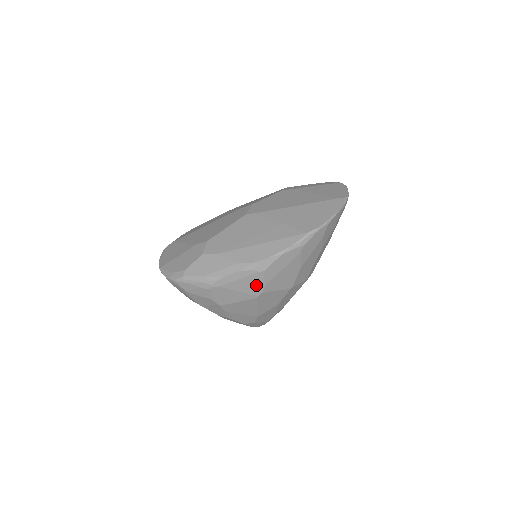
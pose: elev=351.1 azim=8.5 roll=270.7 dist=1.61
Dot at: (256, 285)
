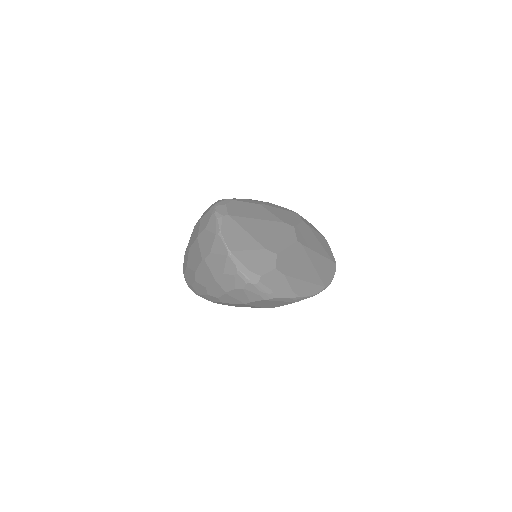
Dot at: (280, 305)
